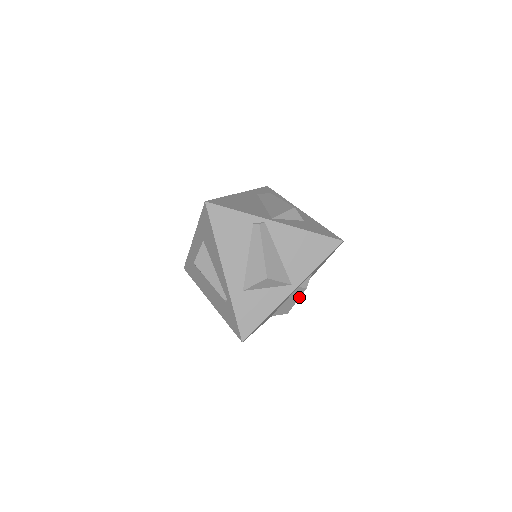
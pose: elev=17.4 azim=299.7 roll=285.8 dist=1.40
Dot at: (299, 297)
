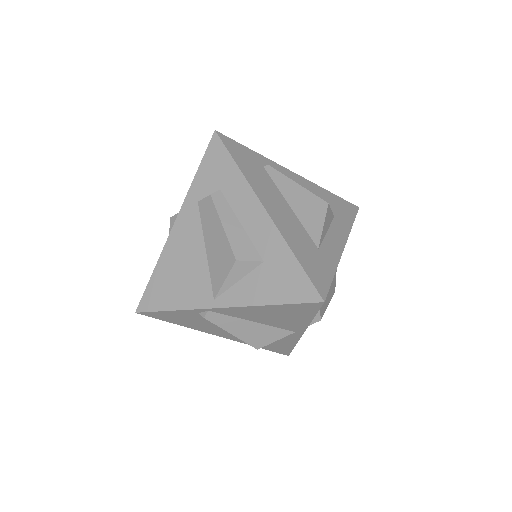
Dot at: (325, 310)
